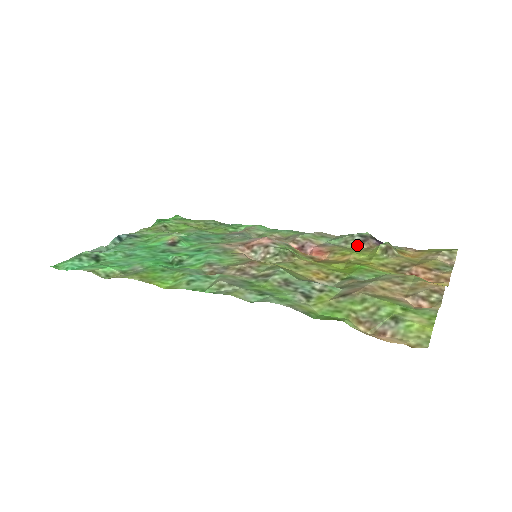
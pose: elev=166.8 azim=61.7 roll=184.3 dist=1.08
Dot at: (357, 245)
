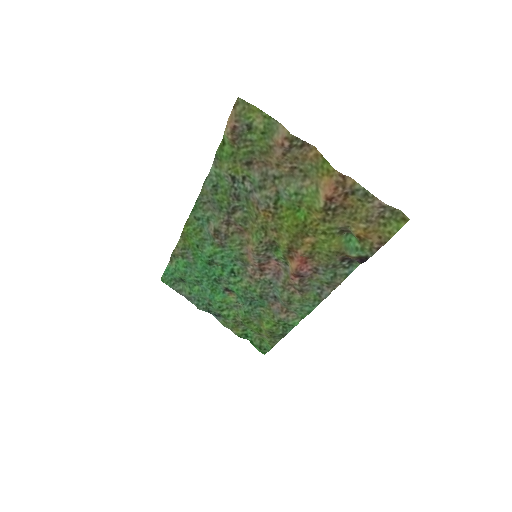
Dot at: (337, 258)
